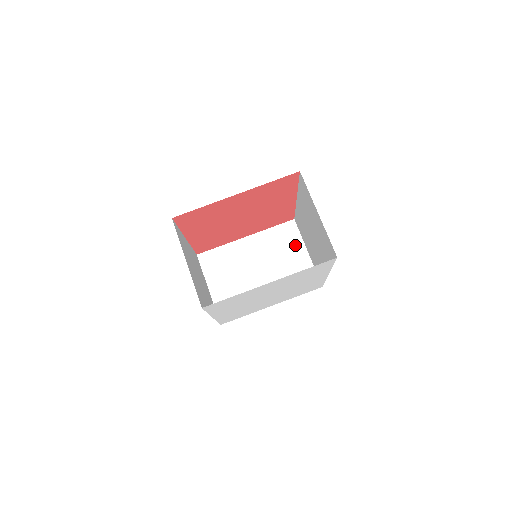
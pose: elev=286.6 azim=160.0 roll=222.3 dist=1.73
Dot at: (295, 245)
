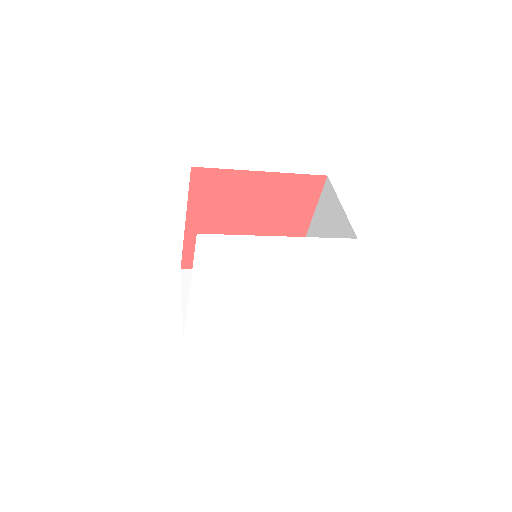
Dot at: occluded
